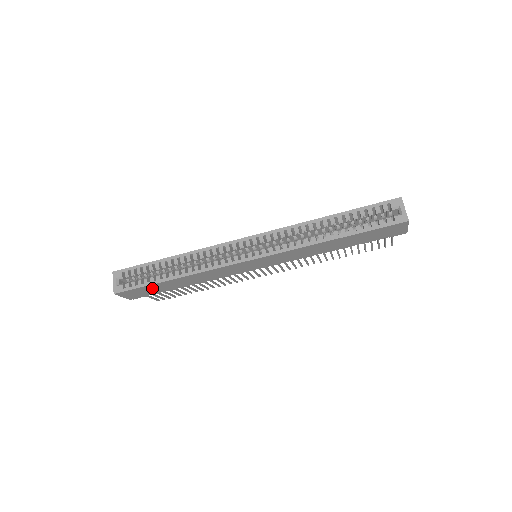
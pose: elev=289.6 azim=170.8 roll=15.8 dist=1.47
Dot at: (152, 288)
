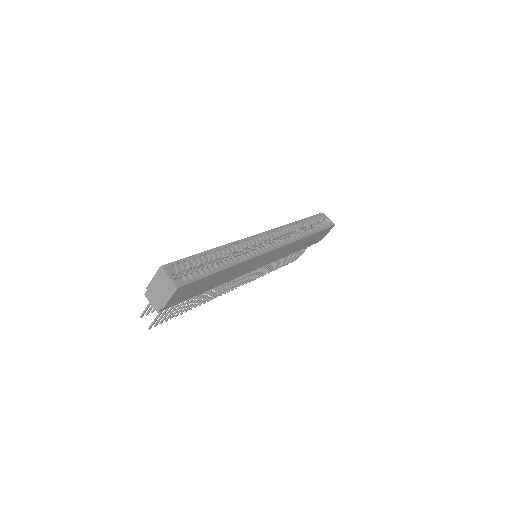
Dot at: (201, 284)
